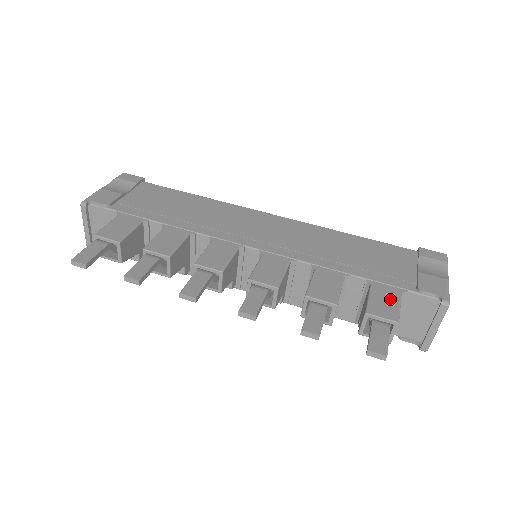
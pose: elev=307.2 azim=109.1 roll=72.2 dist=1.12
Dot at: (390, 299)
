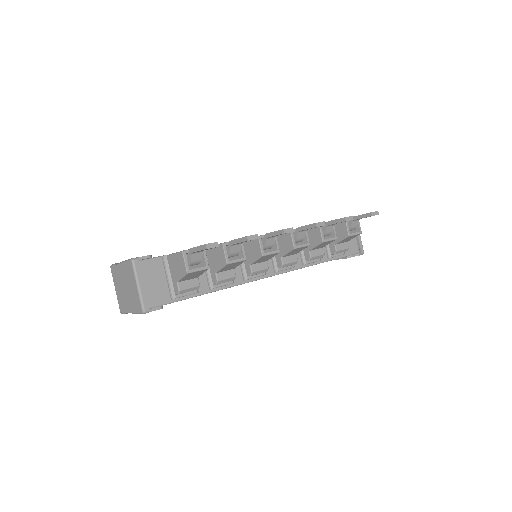
Dot at: occluded
